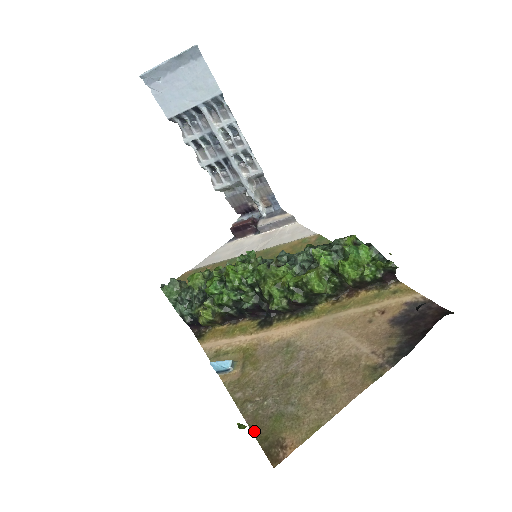
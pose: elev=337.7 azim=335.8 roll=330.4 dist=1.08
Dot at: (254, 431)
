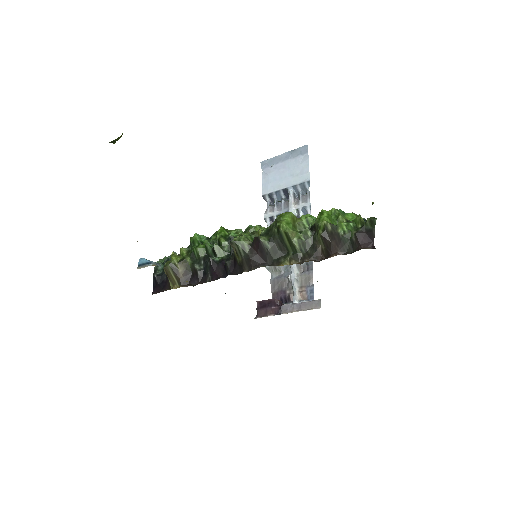
Dot at: occluded
